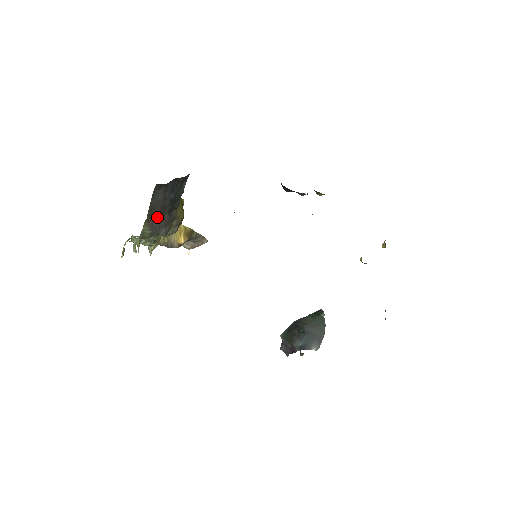
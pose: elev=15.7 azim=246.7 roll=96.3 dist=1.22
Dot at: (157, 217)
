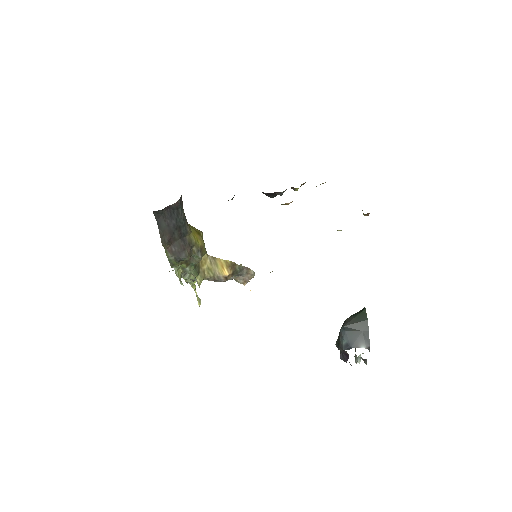
Dot at: (173, 244)
